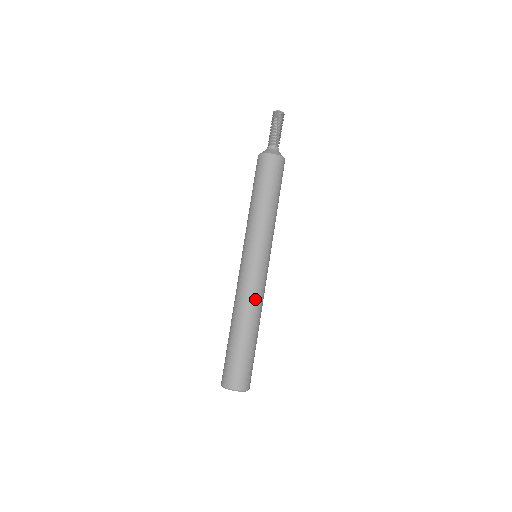
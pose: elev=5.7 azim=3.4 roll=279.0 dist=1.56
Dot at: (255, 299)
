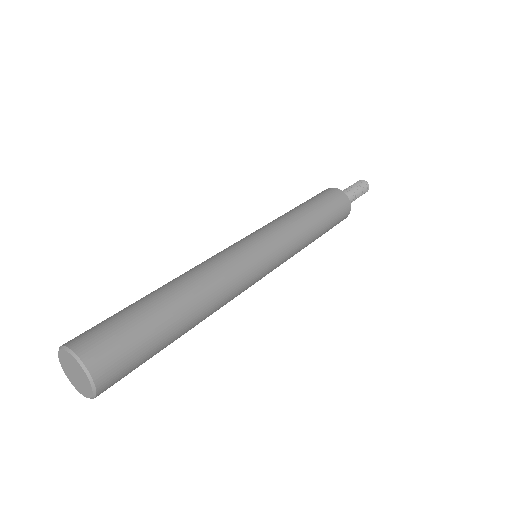
Dot at: (216, 269)
